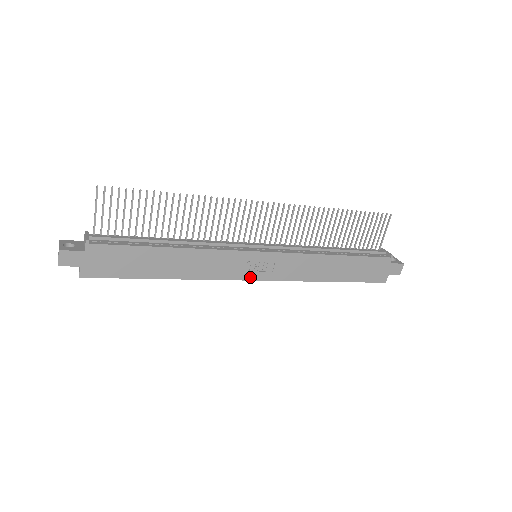
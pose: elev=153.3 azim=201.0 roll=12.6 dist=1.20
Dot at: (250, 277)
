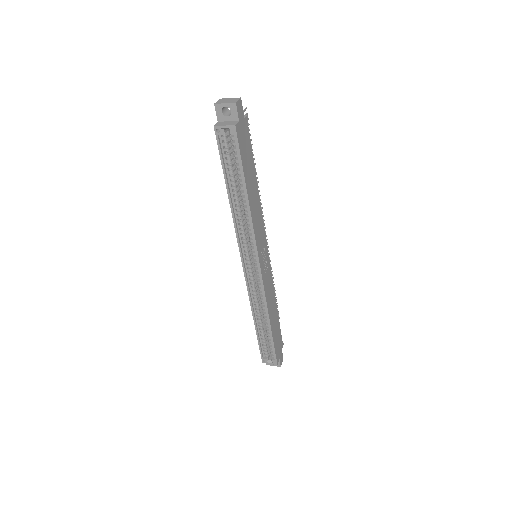
Dot at: (260, 261)
